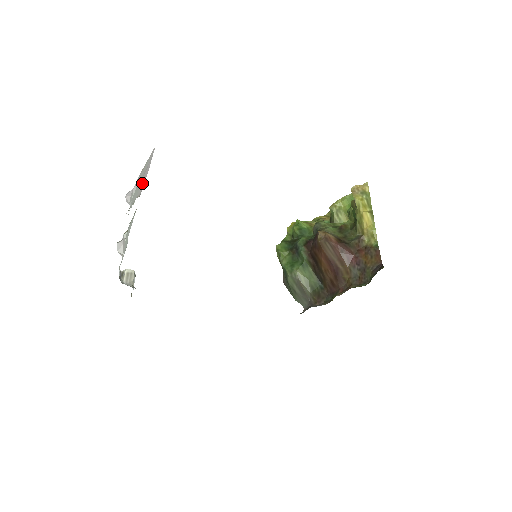
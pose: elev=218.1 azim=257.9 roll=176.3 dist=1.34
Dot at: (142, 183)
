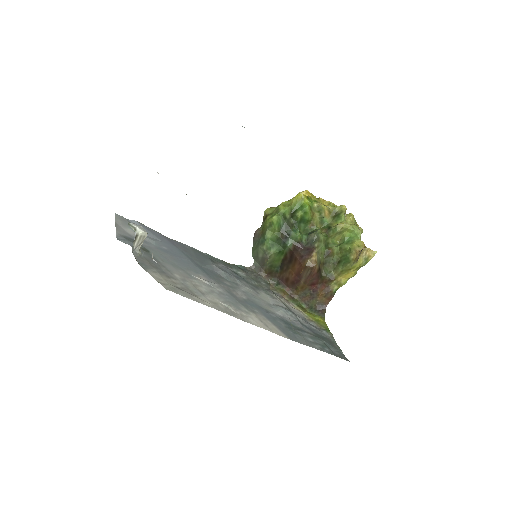
Dot at: occluded
